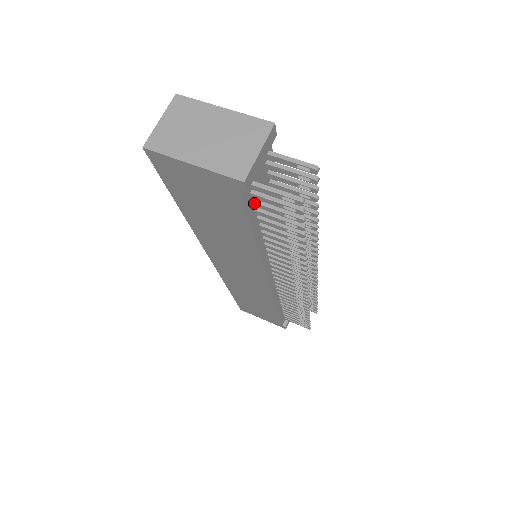
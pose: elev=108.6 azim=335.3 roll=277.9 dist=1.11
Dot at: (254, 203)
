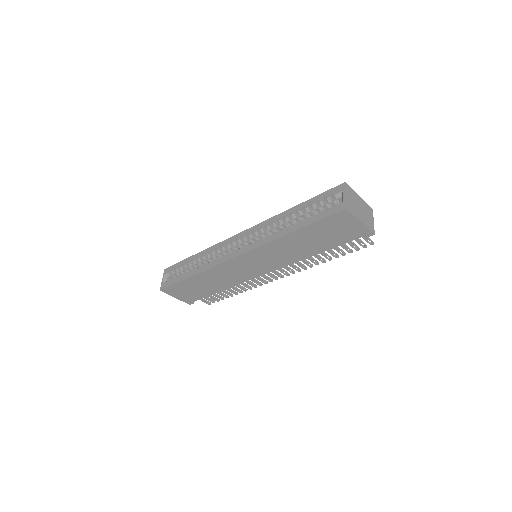
Dot at: occluded
